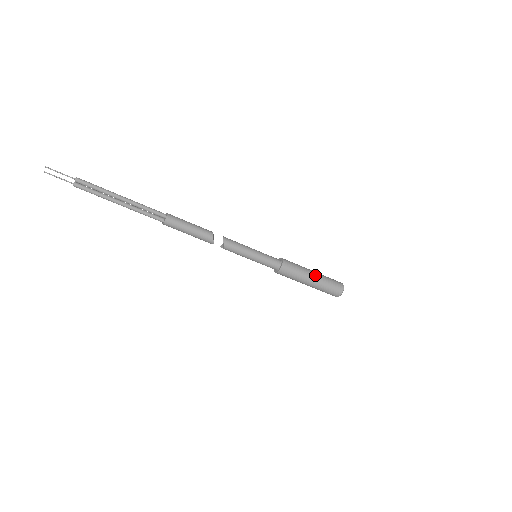
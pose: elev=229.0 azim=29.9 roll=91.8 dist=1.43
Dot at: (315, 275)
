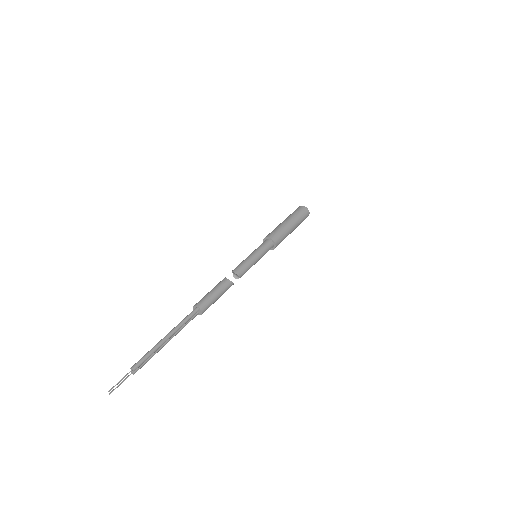
Dot at: (292, 223)
